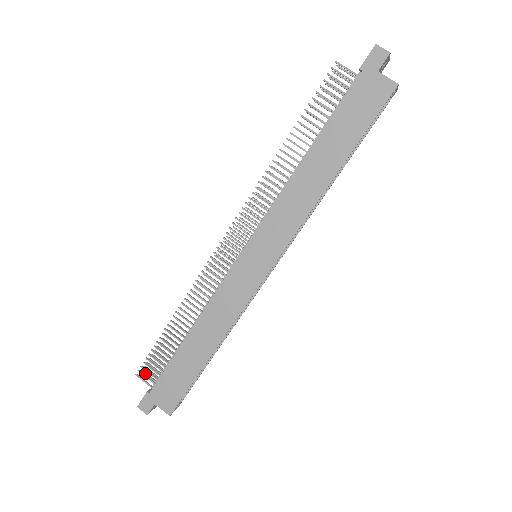
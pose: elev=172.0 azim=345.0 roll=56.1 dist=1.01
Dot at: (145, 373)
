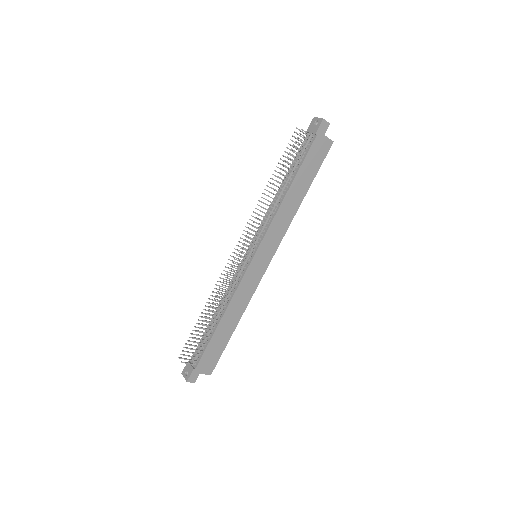
Dot at: (182, 358)
